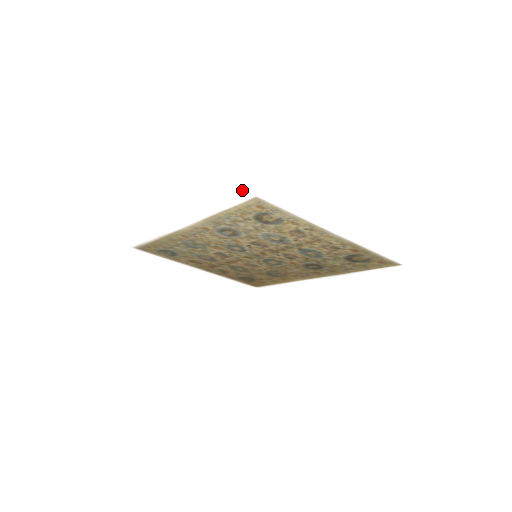
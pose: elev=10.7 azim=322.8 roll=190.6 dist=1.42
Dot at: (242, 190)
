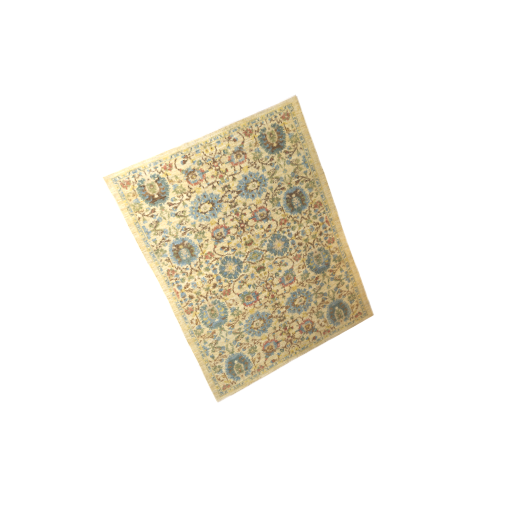
Dot at: (88, 184)
